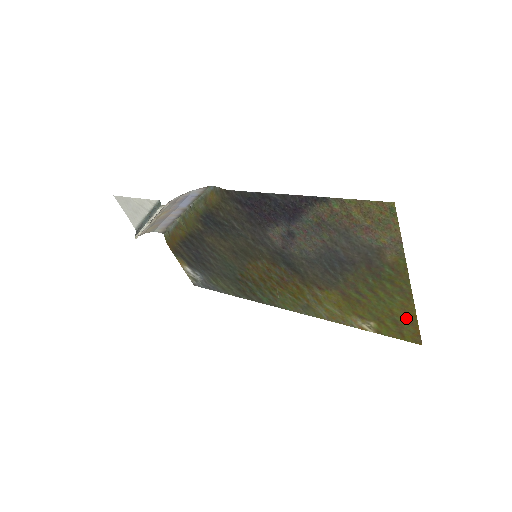
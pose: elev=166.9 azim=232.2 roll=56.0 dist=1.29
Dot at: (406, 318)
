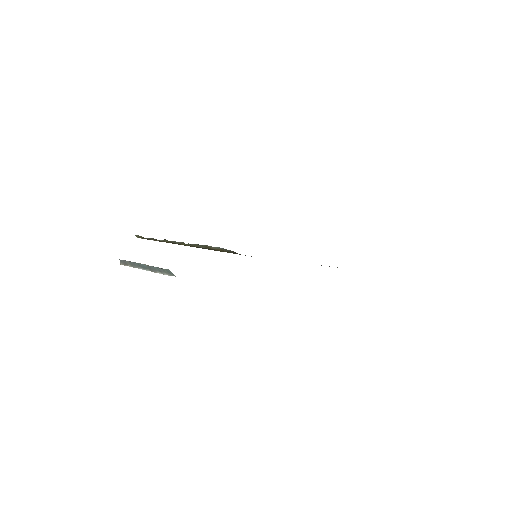
Dot at: occluded
